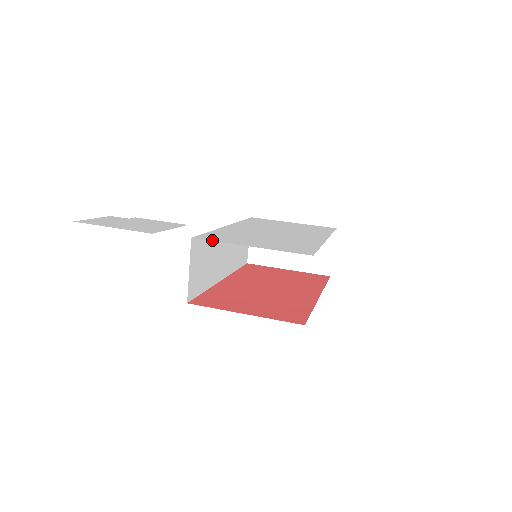
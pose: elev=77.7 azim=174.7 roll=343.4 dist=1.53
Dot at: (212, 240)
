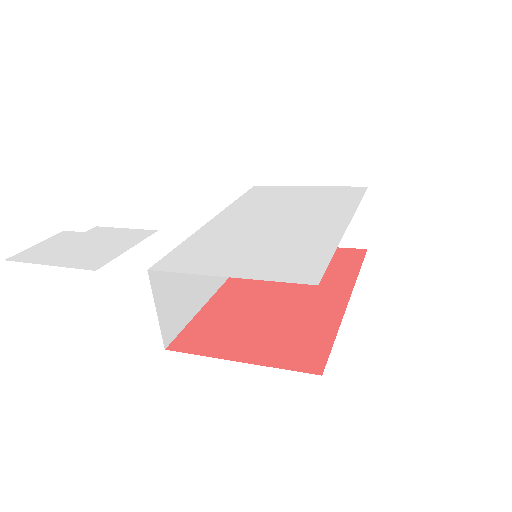
Dot at: (175, 270)
